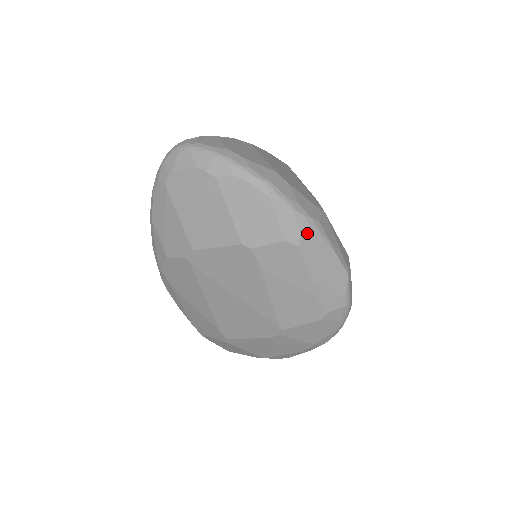
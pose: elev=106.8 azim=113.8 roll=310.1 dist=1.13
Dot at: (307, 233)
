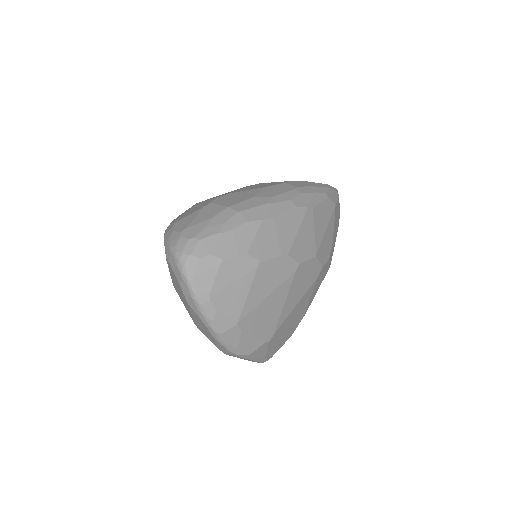
Dot at: (235, 356)
